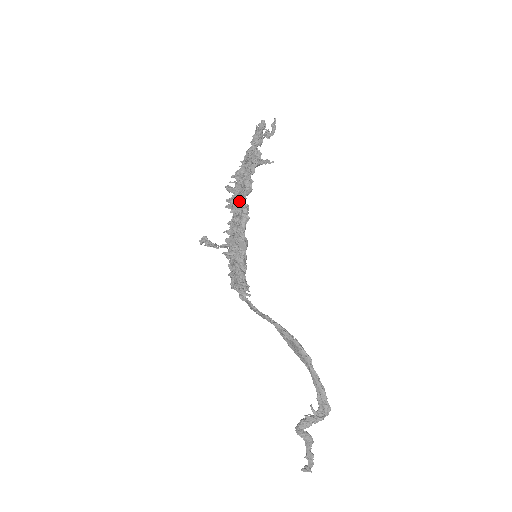
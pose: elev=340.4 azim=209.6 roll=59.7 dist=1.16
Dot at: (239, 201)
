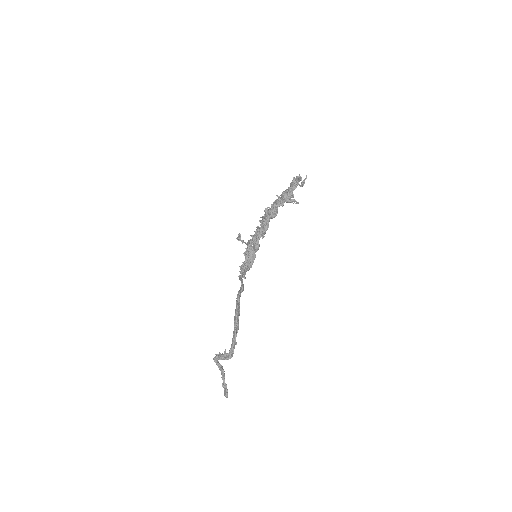
Dot at: (265, 220)
